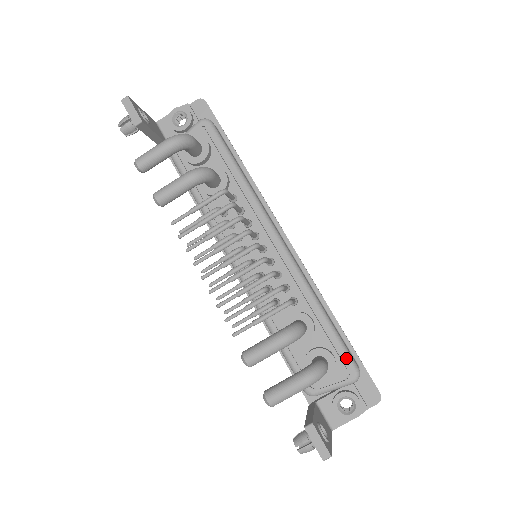
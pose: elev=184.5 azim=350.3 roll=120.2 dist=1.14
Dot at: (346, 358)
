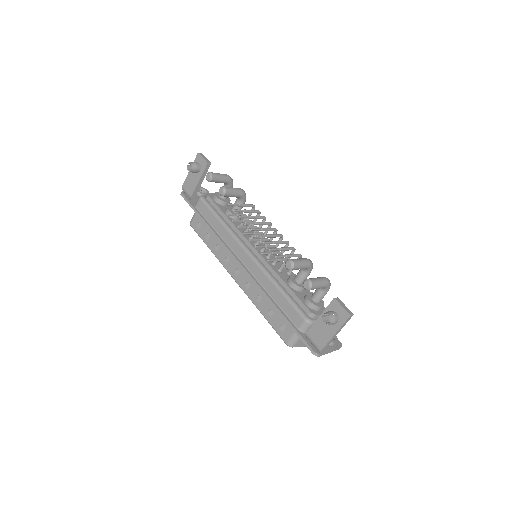
Dot at: occluded
